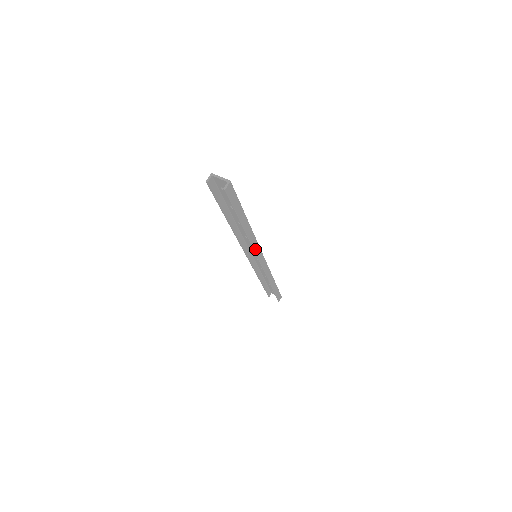
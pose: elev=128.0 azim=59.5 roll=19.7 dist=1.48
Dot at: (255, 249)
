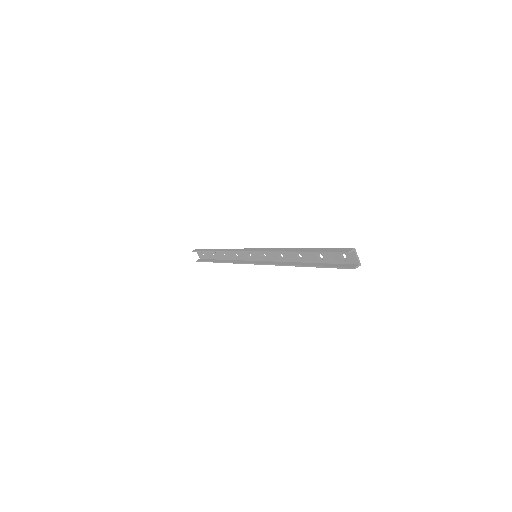
Dot at: (275, 264)
